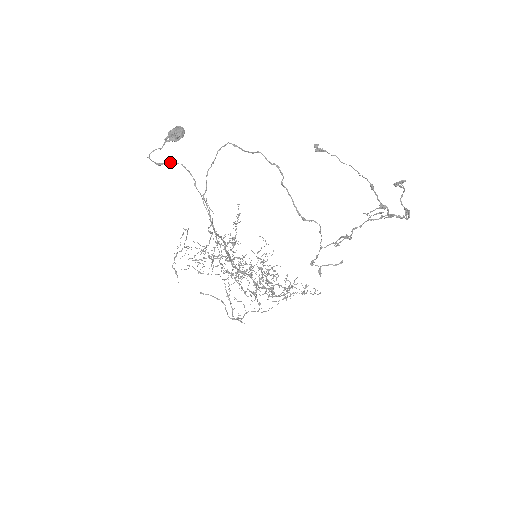
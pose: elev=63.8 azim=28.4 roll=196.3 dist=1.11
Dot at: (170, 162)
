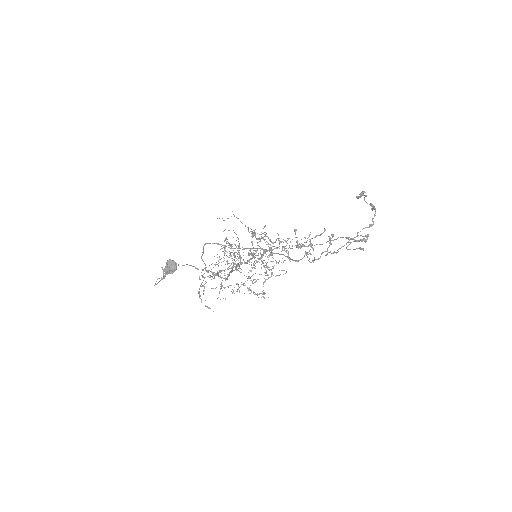
Dot at: occluded
